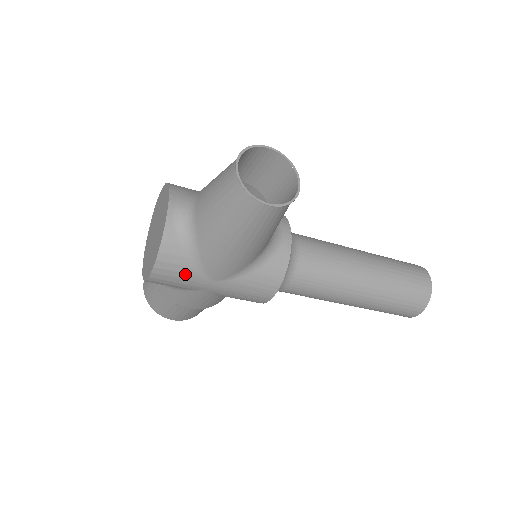
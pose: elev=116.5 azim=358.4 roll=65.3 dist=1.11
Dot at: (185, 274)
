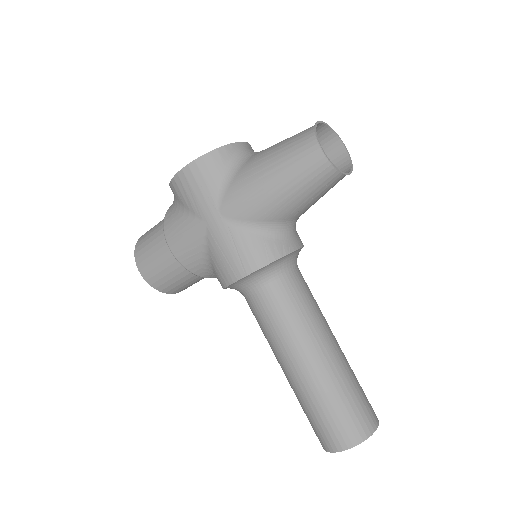
Dot at: (207, 187)
